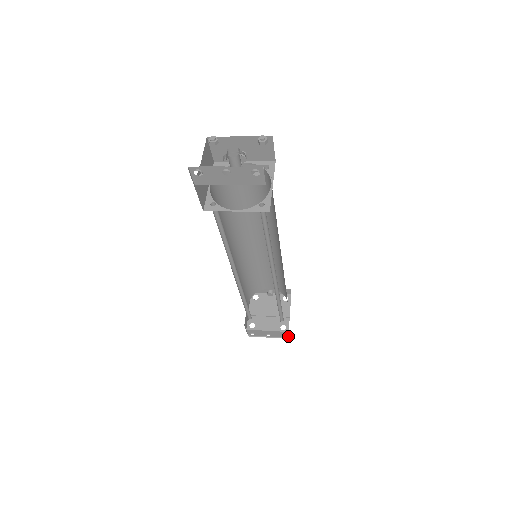
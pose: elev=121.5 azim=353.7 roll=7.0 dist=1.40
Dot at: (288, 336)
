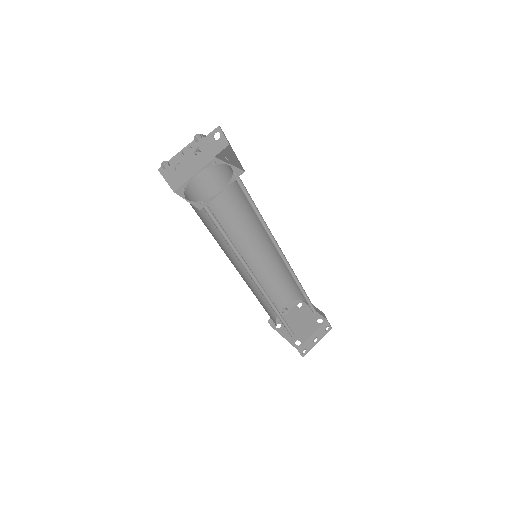
Dot at: (329, 326)
